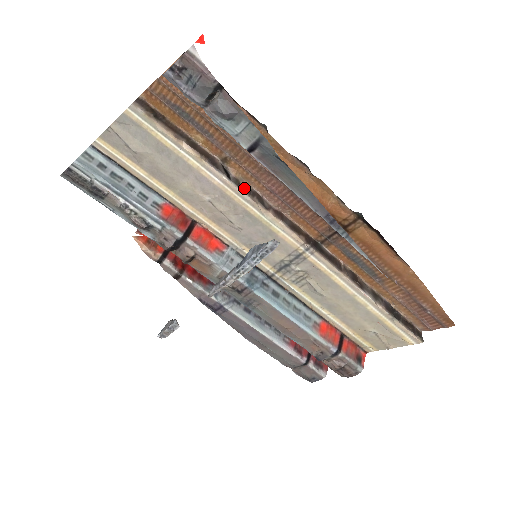
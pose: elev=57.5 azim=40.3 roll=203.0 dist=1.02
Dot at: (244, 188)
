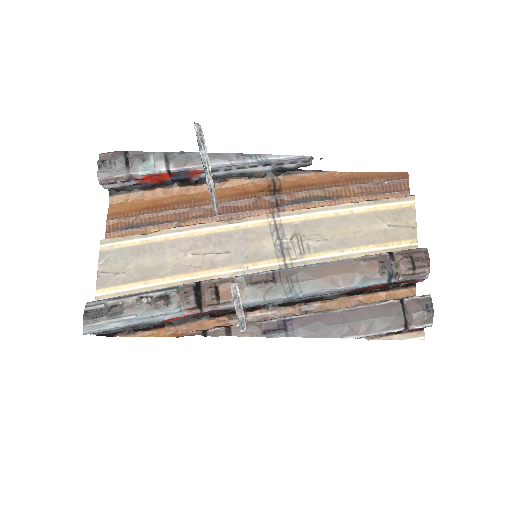
Dot at: (201, 224)
